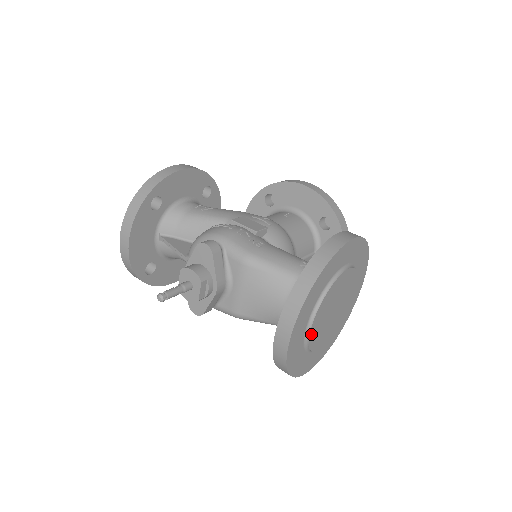
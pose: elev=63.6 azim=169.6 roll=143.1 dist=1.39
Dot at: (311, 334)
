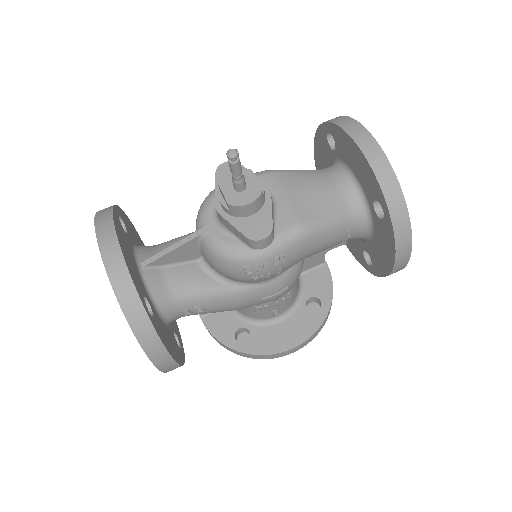
Dot at: occluded
